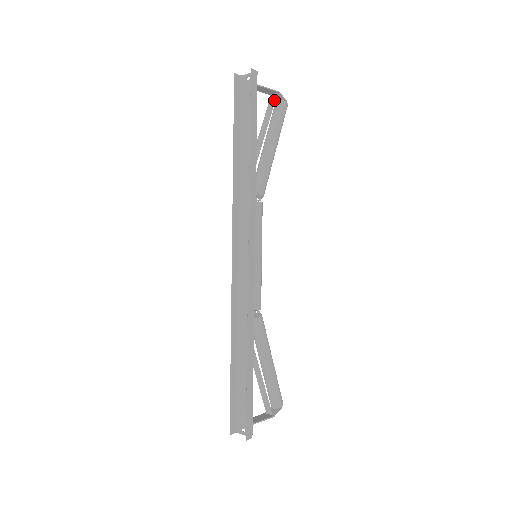
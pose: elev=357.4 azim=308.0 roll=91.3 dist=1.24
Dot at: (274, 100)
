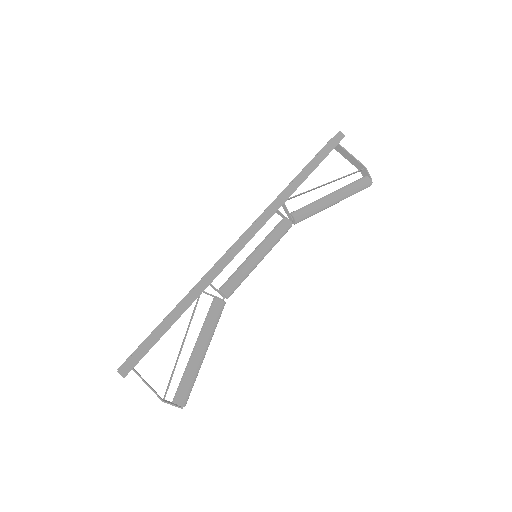
Dot at: (358, 171)
